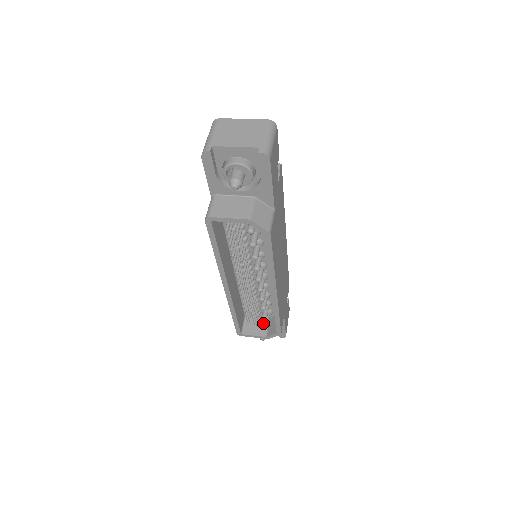
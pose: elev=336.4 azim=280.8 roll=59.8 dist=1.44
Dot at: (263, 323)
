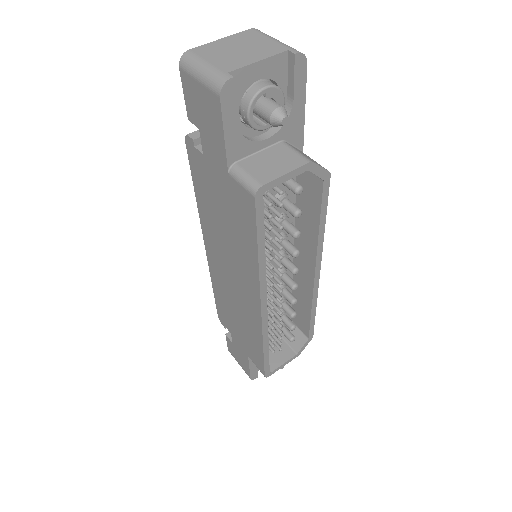
Dot at: (289, 339)
